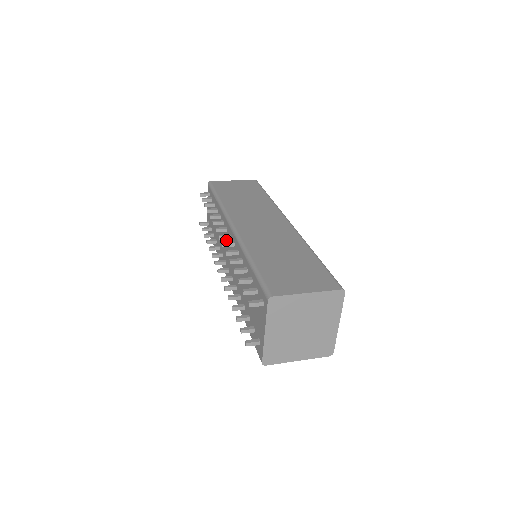
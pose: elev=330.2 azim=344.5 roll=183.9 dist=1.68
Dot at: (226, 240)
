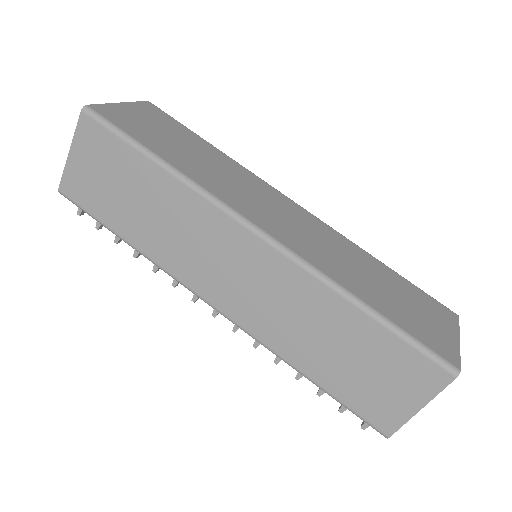
Dot at: occluded
